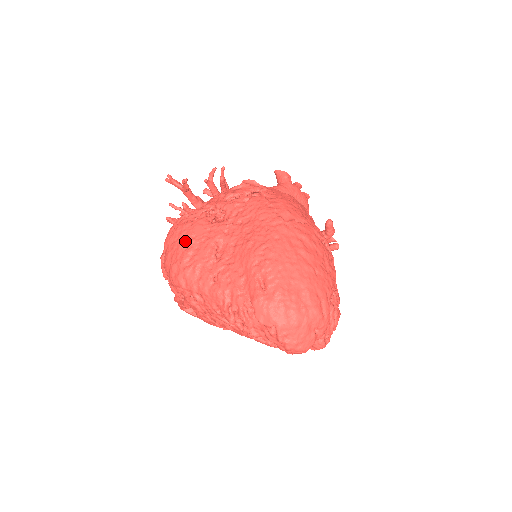
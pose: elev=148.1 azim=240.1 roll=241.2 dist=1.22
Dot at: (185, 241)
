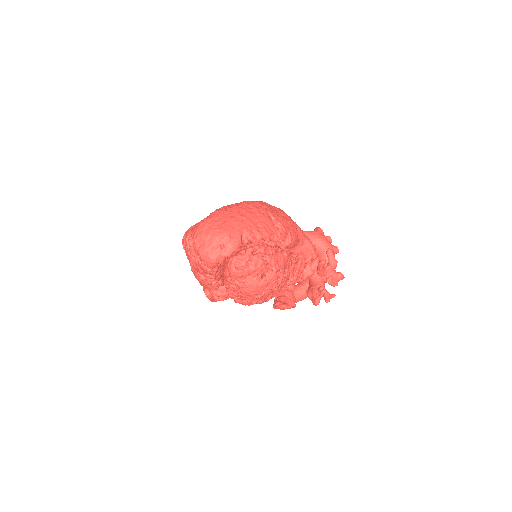
Dot at: occluded
